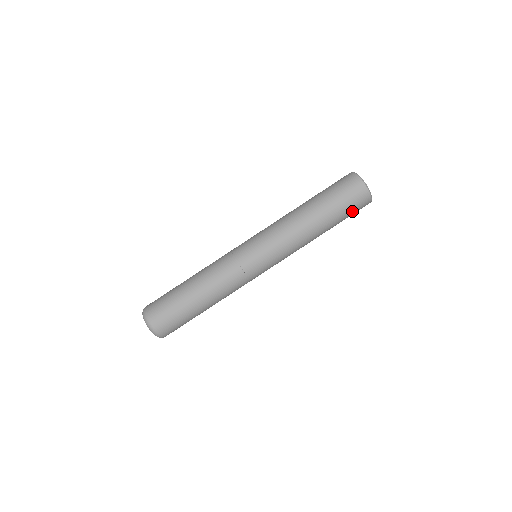
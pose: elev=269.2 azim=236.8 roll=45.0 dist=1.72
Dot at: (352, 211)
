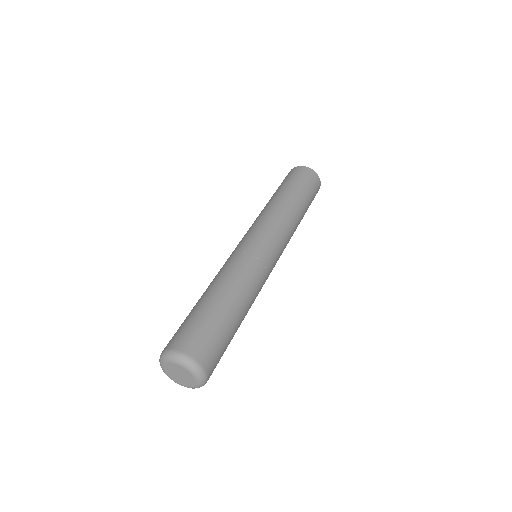
Dot at: (308, 184)
